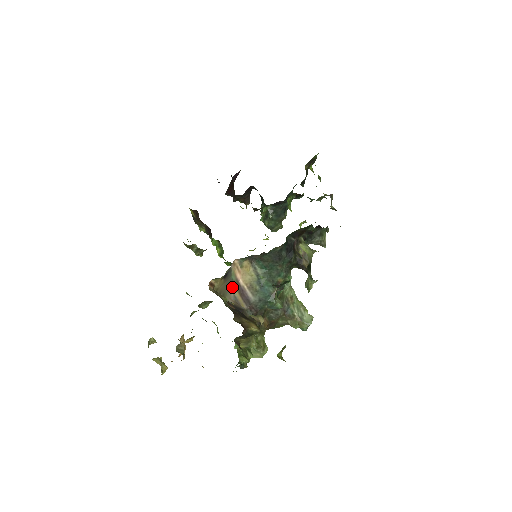
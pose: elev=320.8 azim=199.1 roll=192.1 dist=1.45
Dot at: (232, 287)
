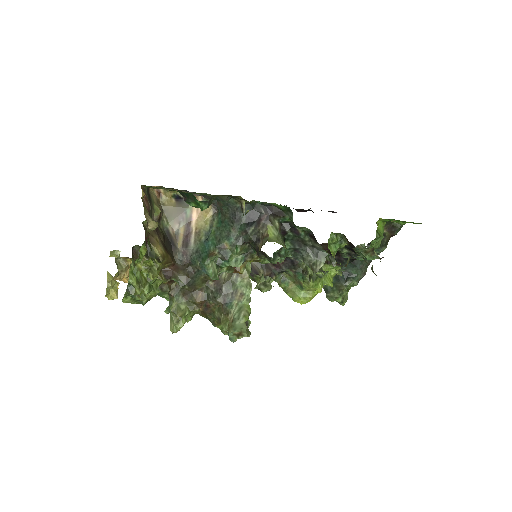
Dot at: (181, 219)
